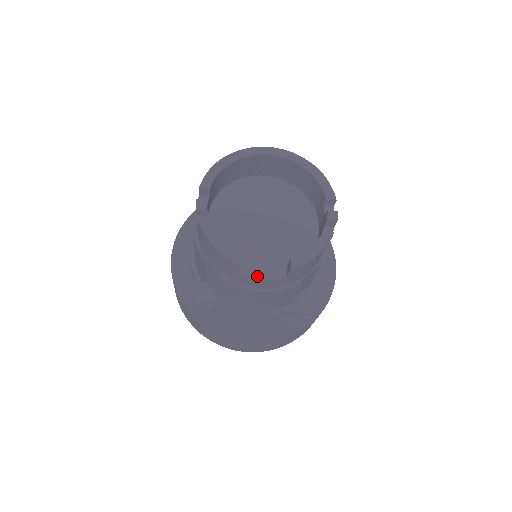
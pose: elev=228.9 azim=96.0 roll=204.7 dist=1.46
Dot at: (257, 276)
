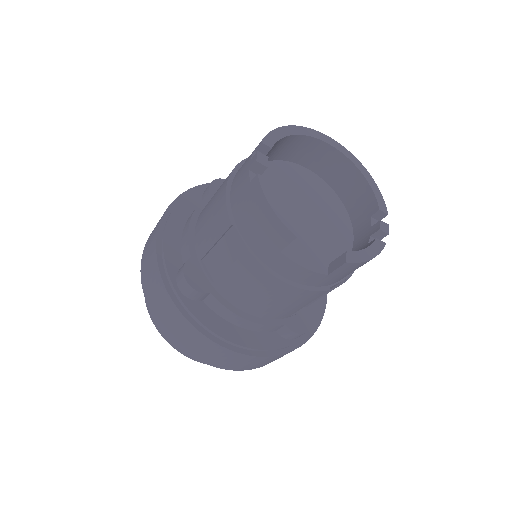
Dot at: (299, 261)
